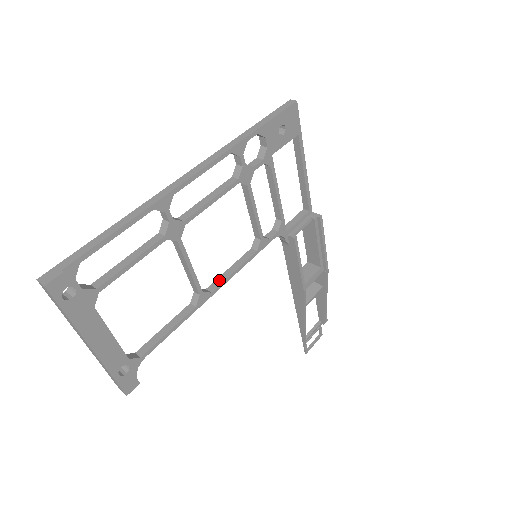
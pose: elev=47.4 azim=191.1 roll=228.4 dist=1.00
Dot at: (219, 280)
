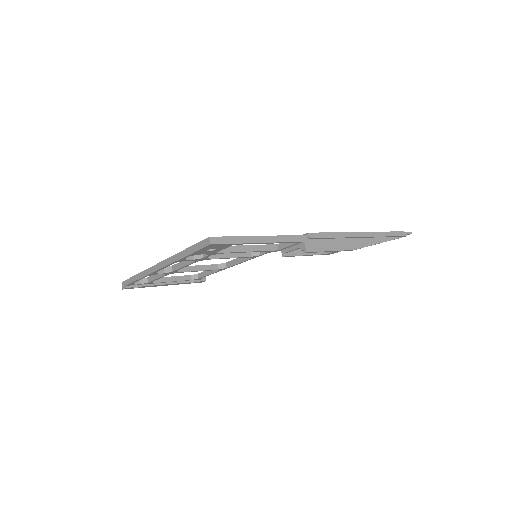
Dot at: (231, 263)
